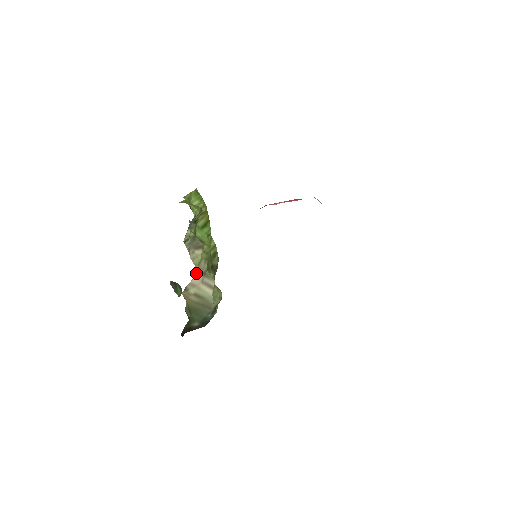
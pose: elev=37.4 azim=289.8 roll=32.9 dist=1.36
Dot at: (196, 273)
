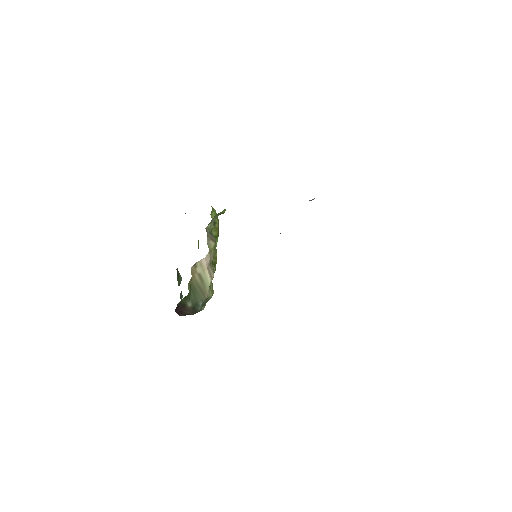
Dot at: (207, 255)
